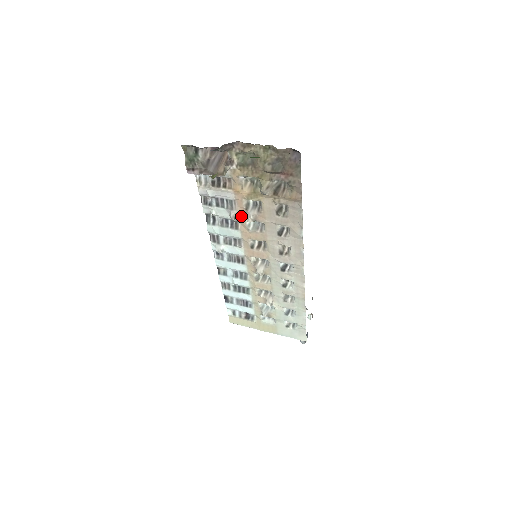
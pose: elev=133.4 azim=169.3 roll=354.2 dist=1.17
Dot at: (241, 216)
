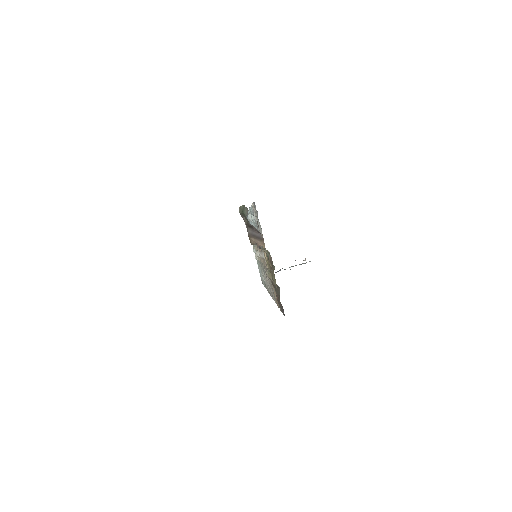
Dot at: occluded
